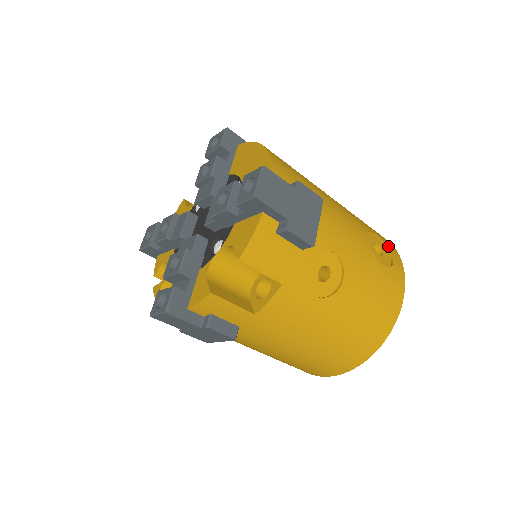
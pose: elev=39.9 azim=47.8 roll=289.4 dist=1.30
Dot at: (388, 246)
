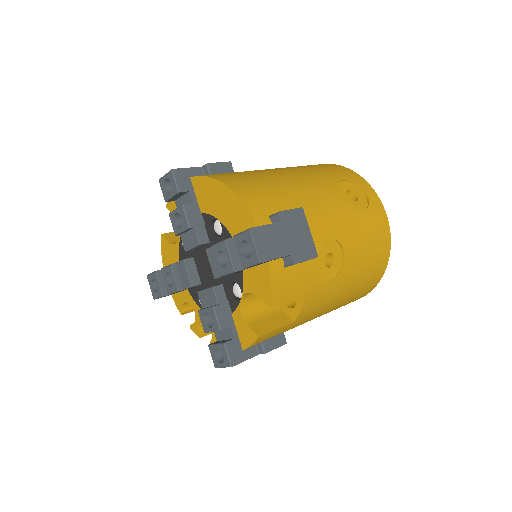
Dot at: (356, 183)
